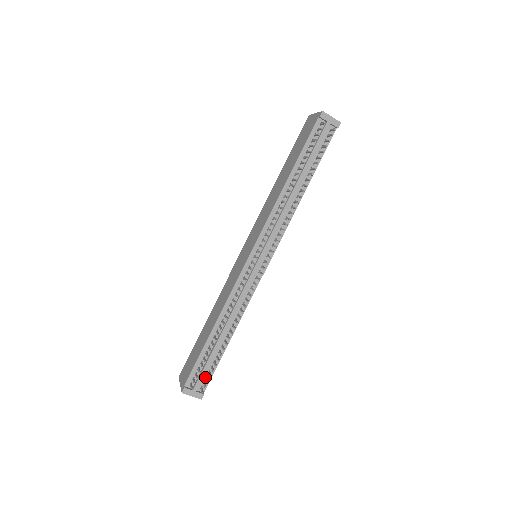
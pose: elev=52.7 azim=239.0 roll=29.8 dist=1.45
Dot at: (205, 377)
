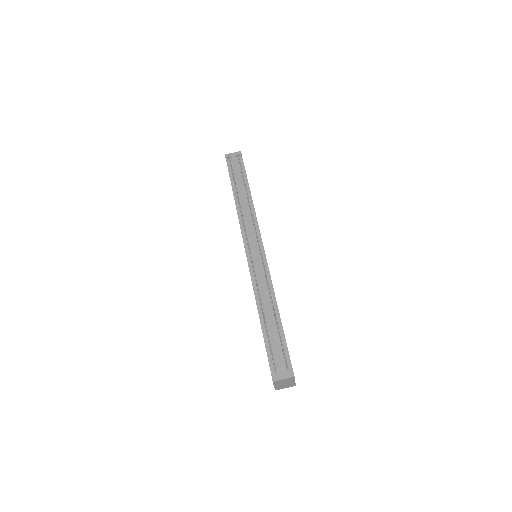
Dot at: (283, 358)
